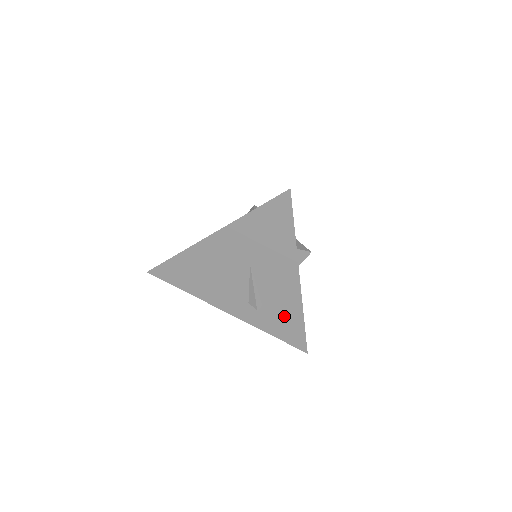
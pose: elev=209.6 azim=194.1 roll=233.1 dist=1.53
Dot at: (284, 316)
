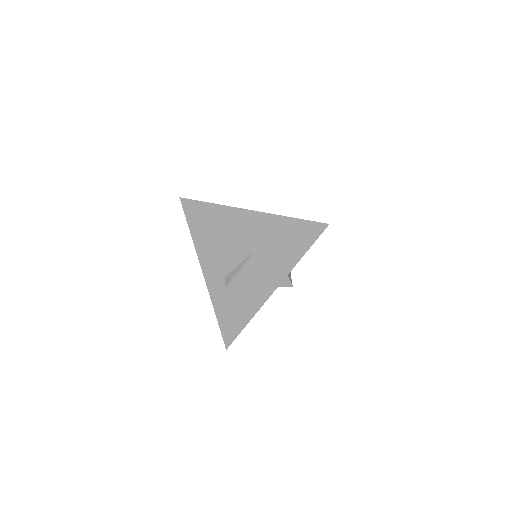
Dot at: (239, 307)
